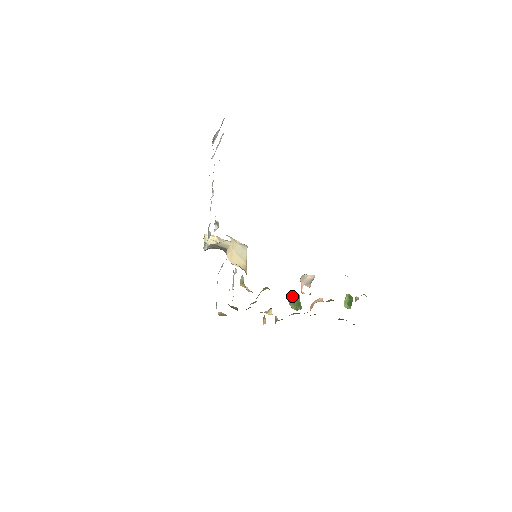
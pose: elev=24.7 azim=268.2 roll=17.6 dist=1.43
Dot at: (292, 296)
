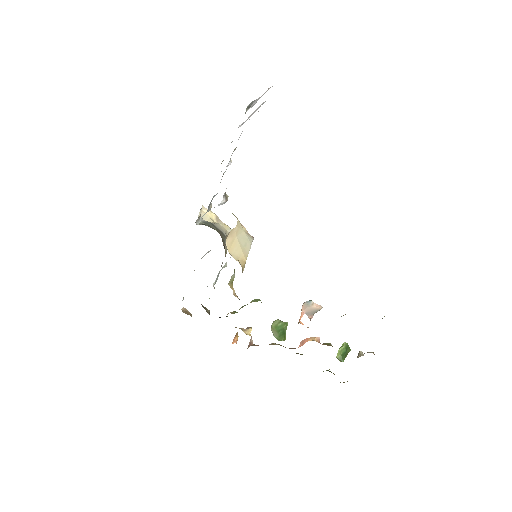
Dot at: (278, 321)
